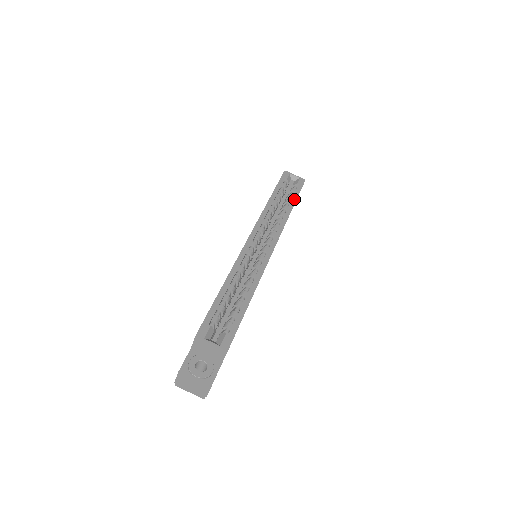
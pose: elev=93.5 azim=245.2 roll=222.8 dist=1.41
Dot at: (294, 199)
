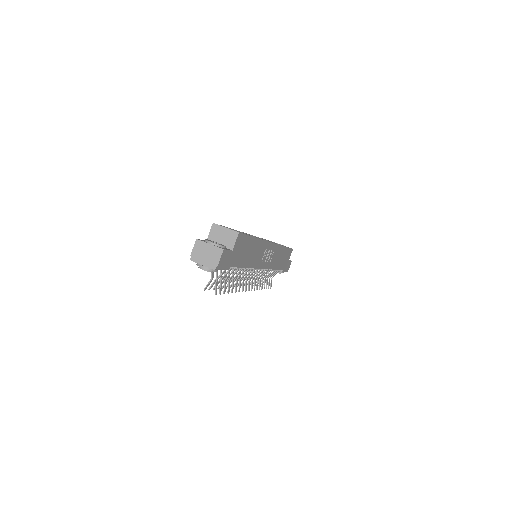
Dot at: (285, 246)
